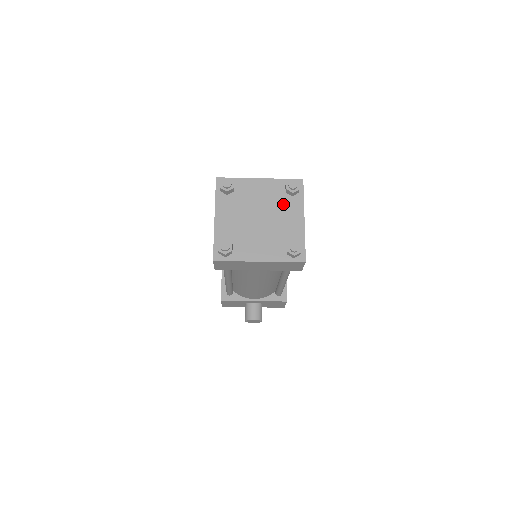
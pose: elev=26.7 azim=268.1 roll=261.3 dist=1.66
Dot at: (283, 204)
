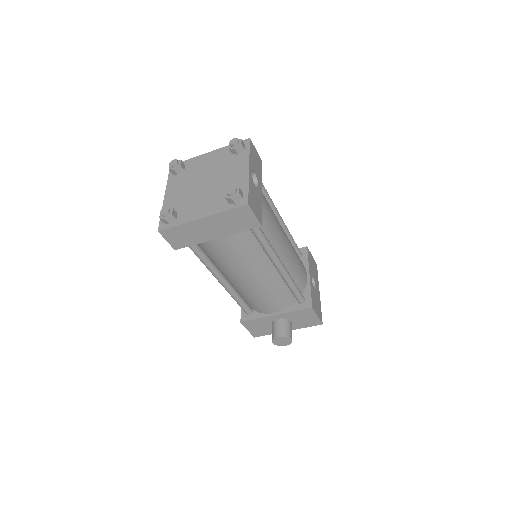
Dot at: (229, 164)
